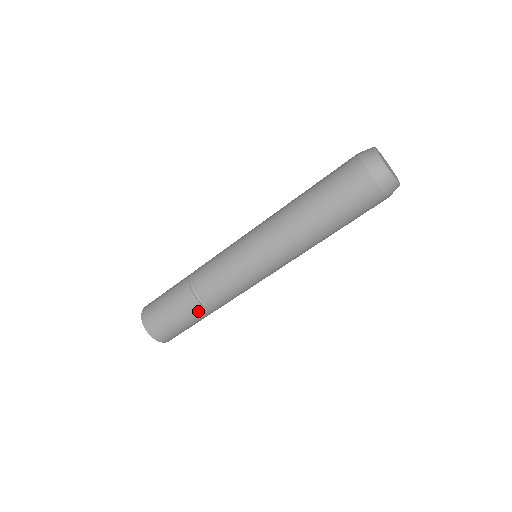
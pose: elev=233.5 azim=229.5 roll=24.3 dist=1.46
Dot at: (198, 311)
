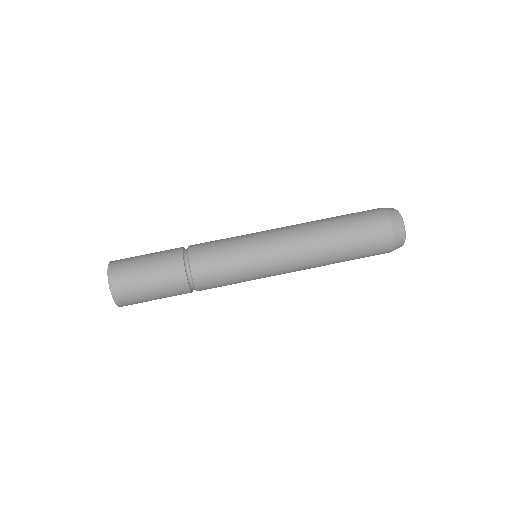
Dot at: (180, 288)
